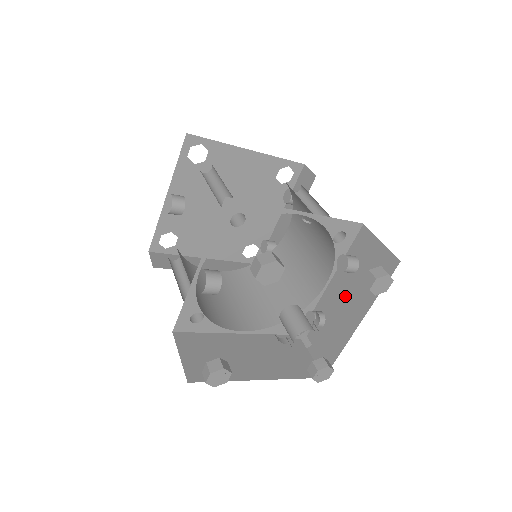
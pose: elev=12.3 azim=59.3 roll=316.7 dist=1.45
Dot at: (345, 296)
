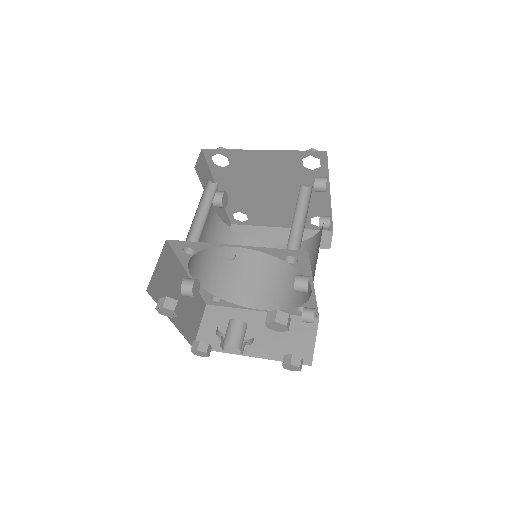
Dot at: occluded
